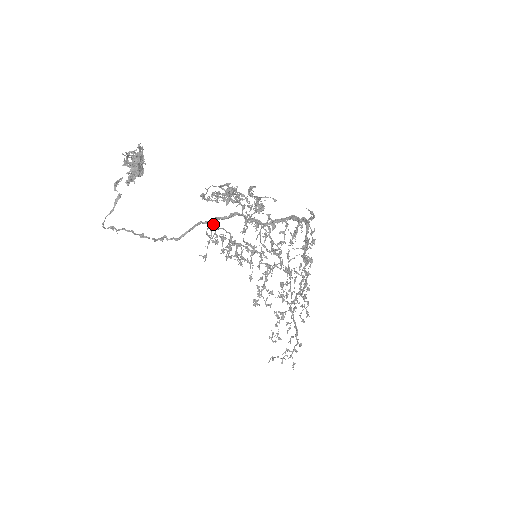
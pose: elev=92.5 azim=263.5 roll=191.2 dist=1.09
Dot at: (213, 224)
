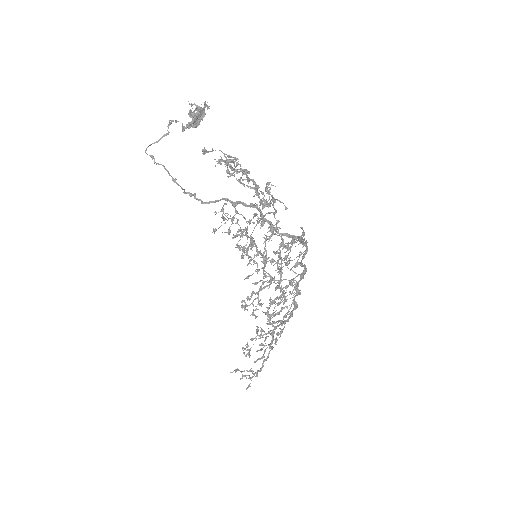
Dot at: (235, 206)
